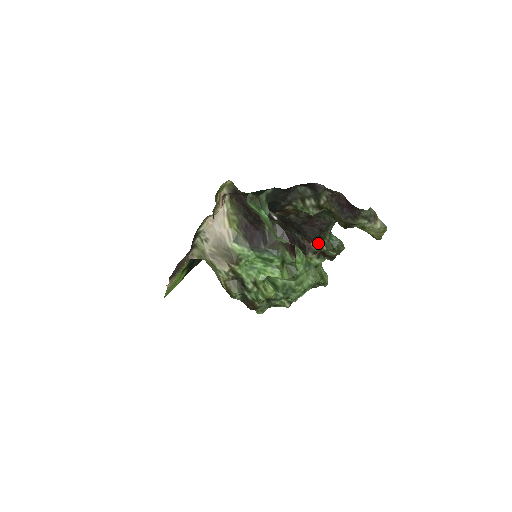
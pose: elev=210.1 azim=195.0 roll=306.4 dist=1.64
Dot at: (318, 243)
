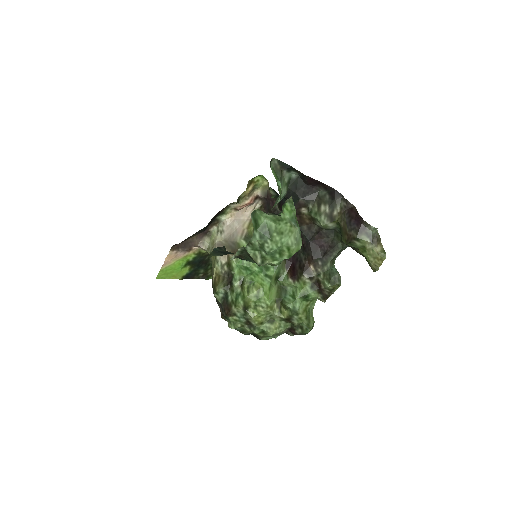
Dot at: (318, 268)
